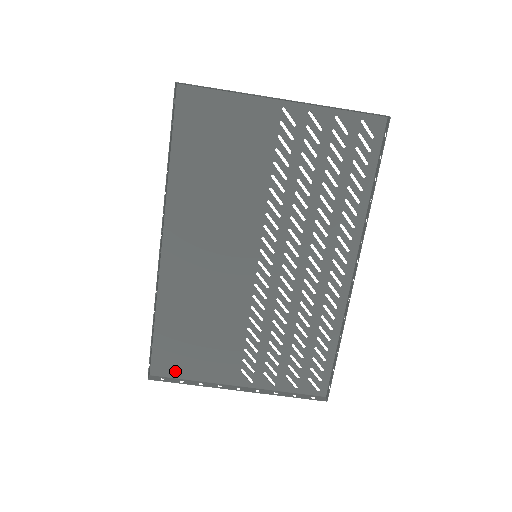
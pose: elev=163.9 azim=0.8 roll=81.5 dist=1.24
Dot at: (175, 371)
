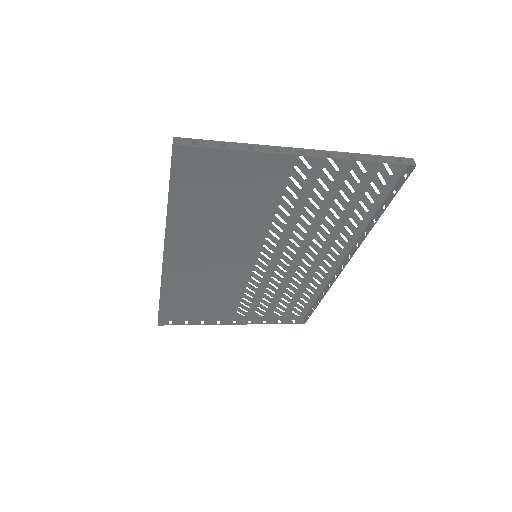
Dot at: (180, 316)
